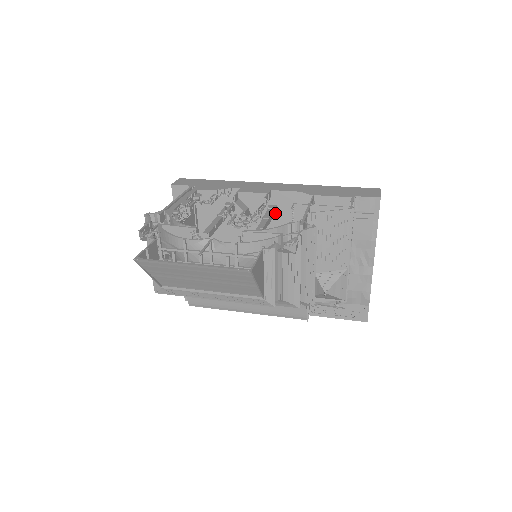
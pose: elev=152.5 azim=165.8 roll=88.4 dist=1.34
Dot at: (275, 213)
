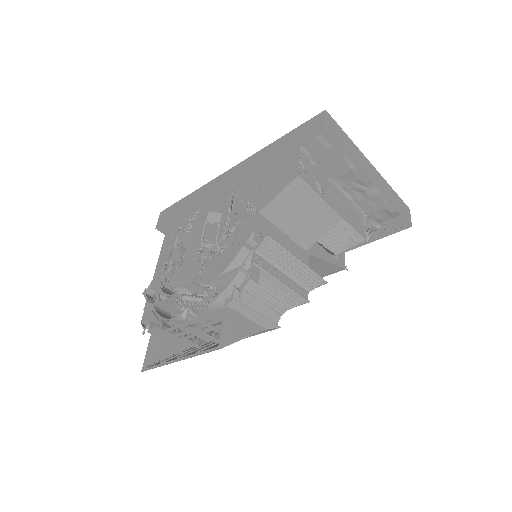
Dot at: occluded
